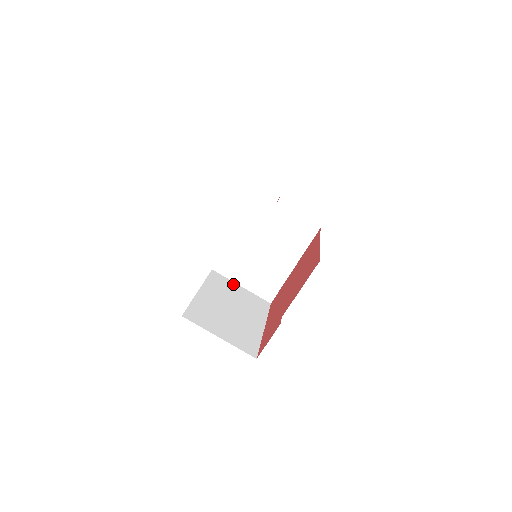
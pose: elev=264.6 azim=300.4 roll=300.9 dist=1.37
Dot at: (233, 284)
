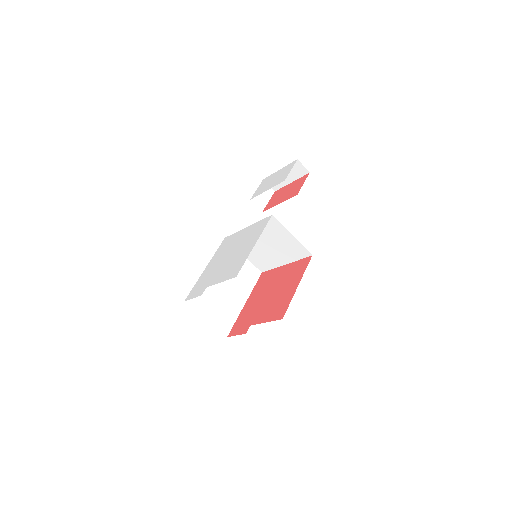
Dot at: occluded
